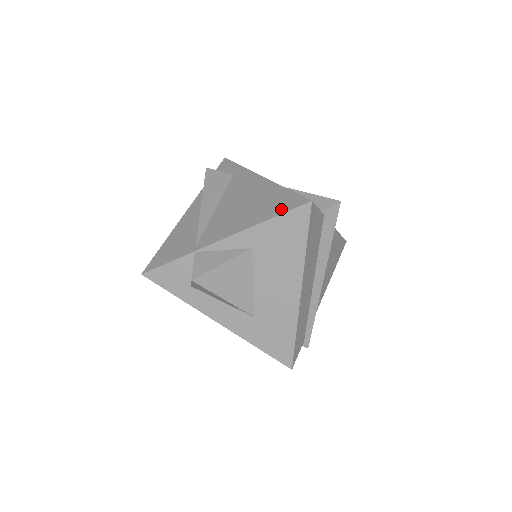
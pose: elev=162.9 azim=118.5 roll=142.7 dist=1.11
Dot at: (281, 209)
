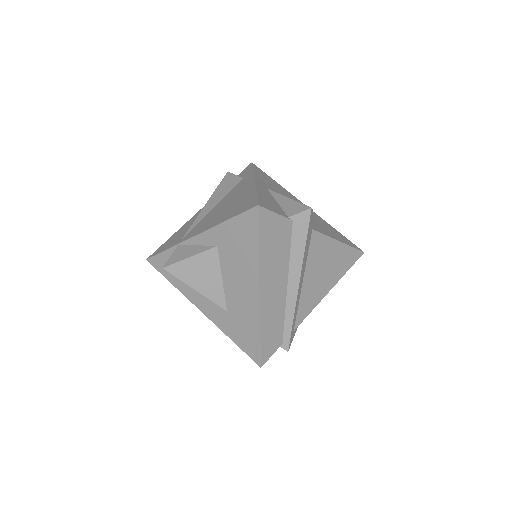
Dot at: (238, 211)
